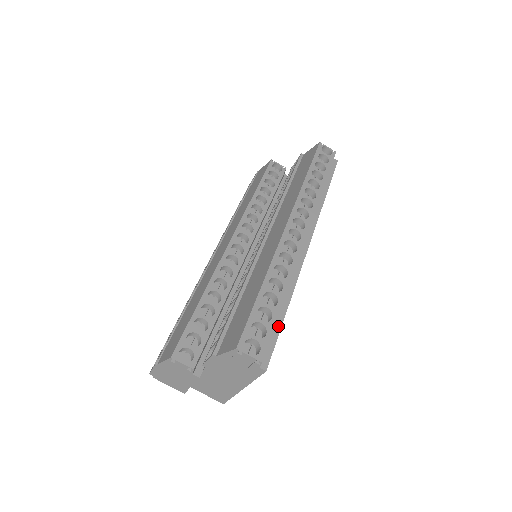
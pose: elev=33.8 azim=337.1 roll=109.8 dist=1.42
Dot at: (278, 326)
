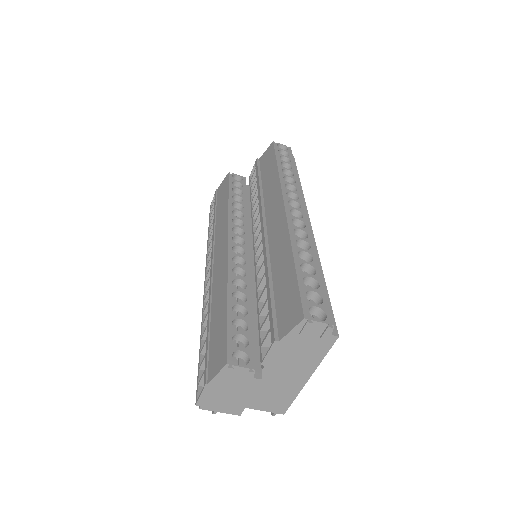
Dot at: occluded
